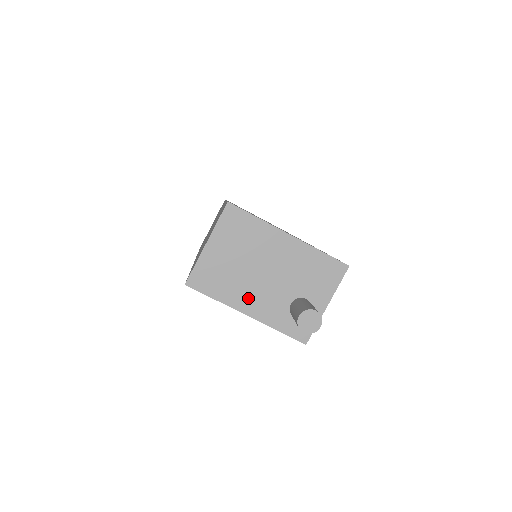
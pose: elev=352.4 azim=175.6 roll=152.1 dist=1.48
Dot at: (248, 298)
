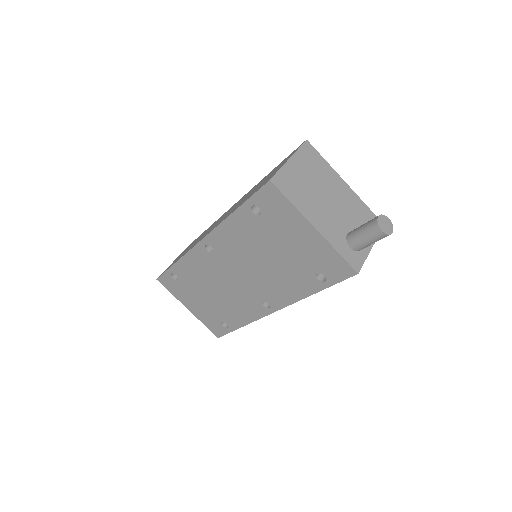
Dot at: (317, 215)
